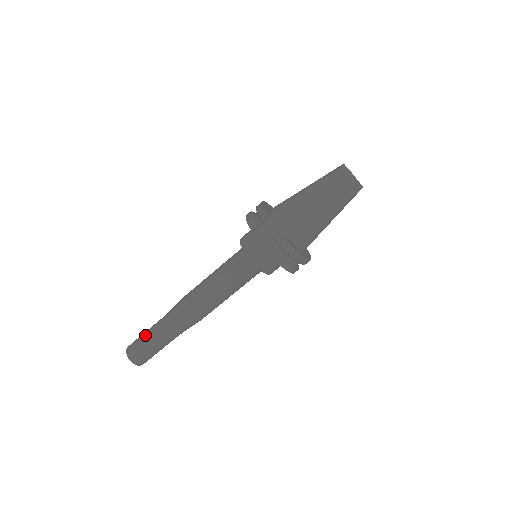
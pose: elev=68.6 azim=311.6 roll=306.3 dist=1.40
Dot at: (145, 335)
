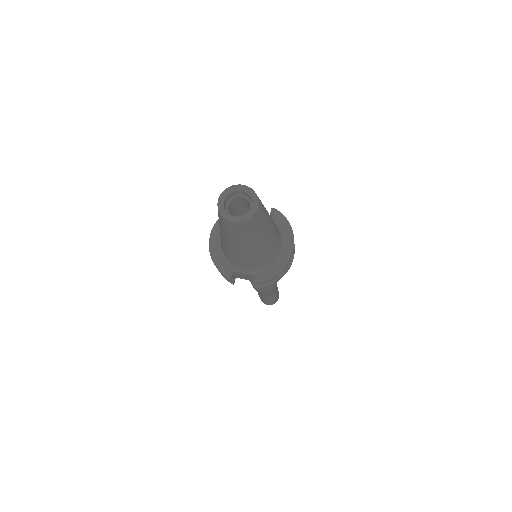
Dot at: occluded
